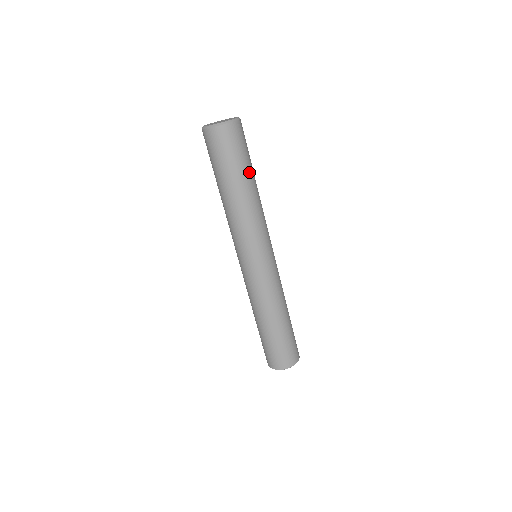
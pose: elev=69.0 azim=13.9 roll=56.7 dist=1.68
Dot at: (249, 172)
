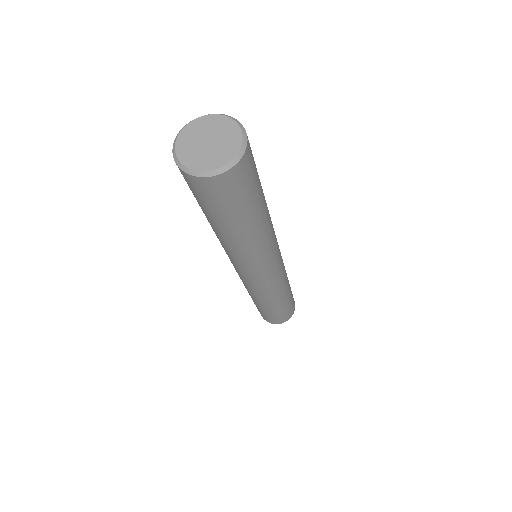
Dot at: (230, 224)
